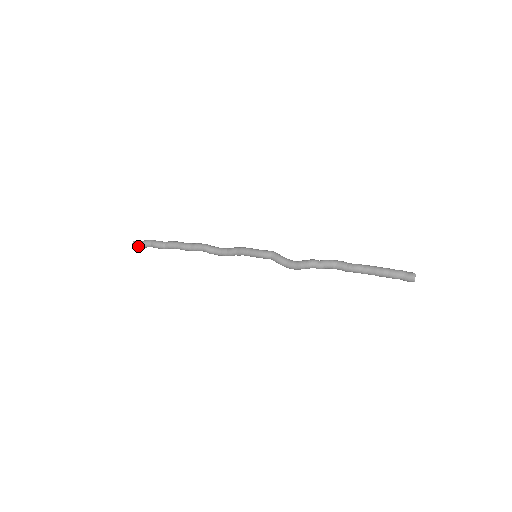
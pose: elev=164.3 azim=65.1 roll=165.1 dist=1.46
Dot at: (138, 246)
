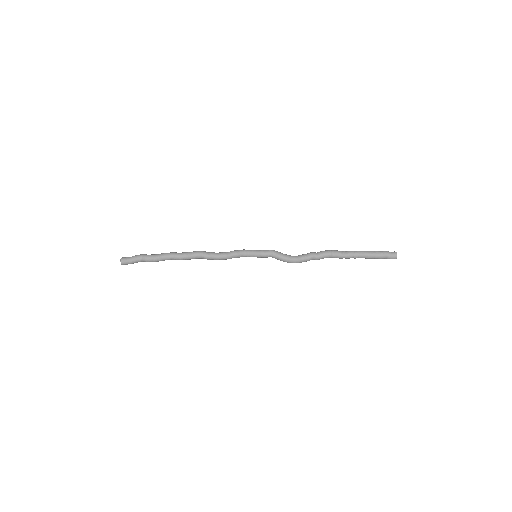
Dot at: (128, 263)
